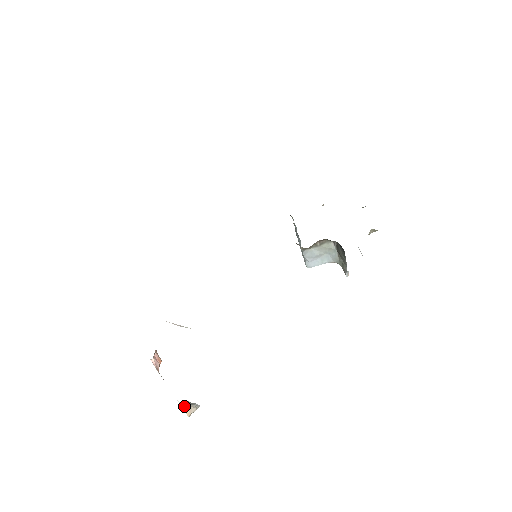
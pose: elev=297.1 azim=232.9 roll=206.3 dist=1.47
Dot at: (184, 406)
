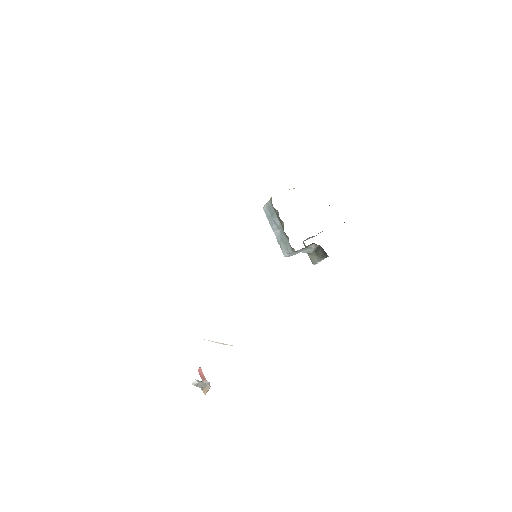
Dot at: (204, 389)
